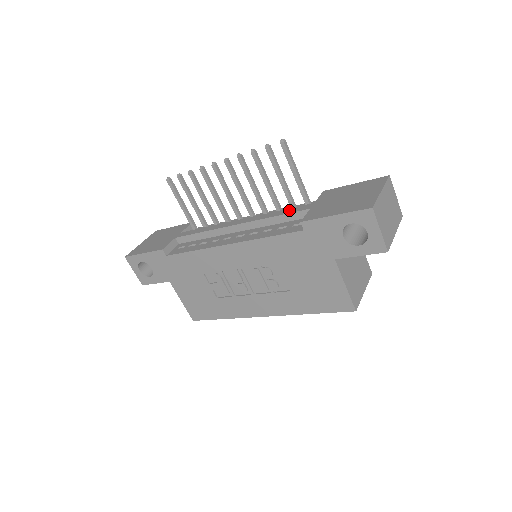
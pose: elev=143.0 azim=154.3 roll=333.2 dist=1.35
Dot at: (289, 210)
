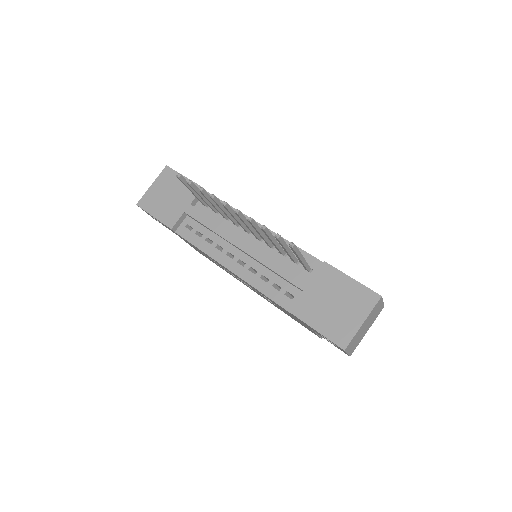
Dot at: (287, 273)
